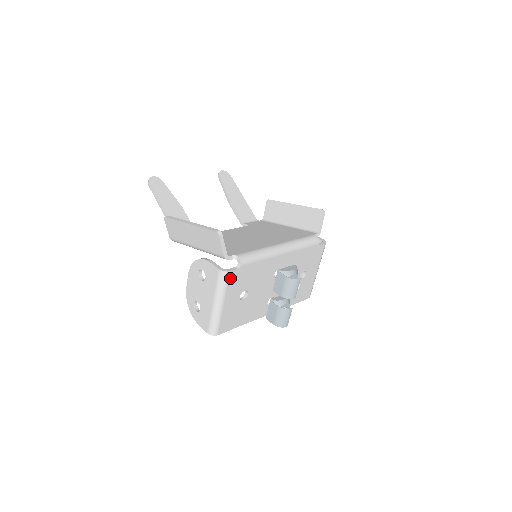
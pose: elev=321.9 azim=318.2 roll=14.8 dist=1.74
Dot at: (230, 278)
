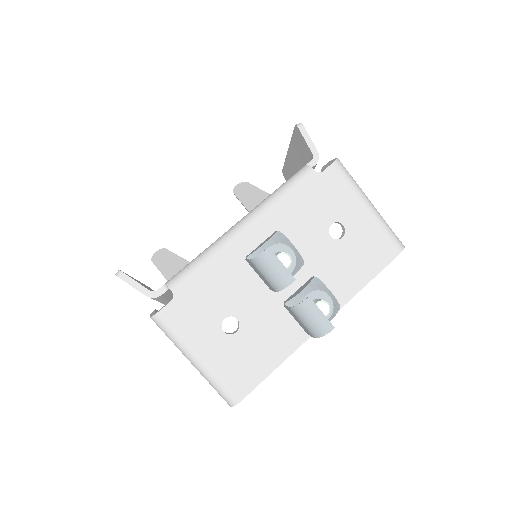
Dot at: (172, 319)
